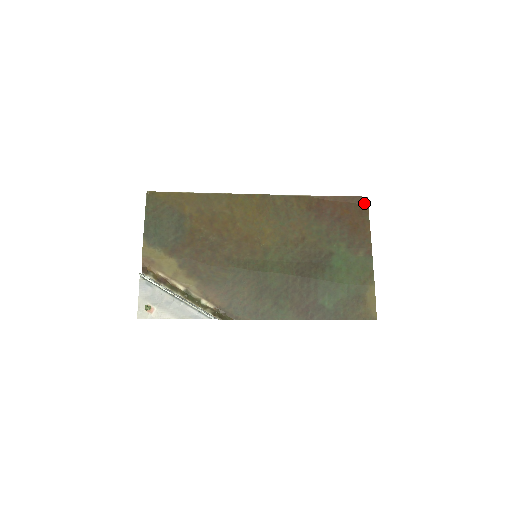
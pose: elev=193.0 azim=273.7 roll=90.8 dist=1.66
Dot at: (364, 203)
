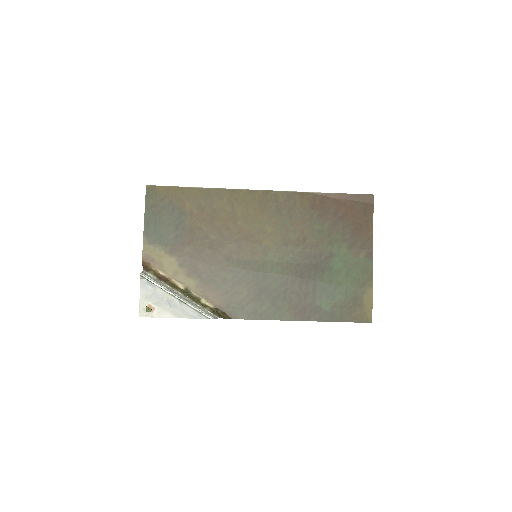
Dot at: (369, 201)
